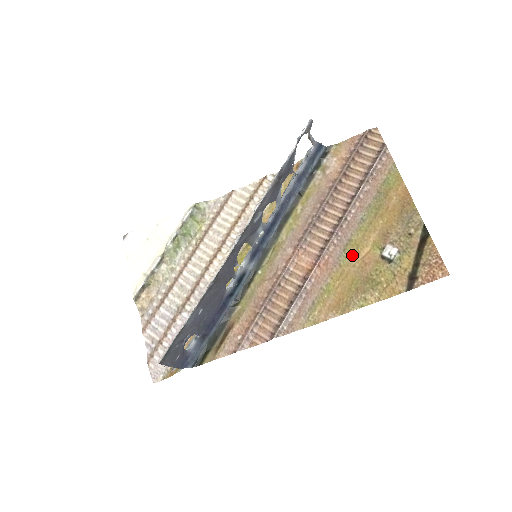
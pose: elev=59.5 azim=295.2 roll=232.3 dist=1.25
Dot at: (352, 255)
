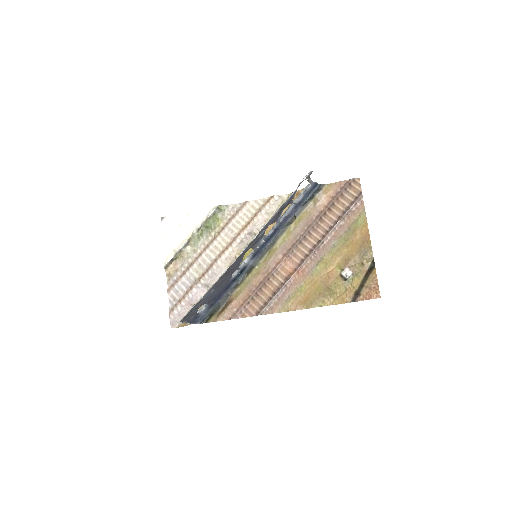
Dot at: (322, 269)
